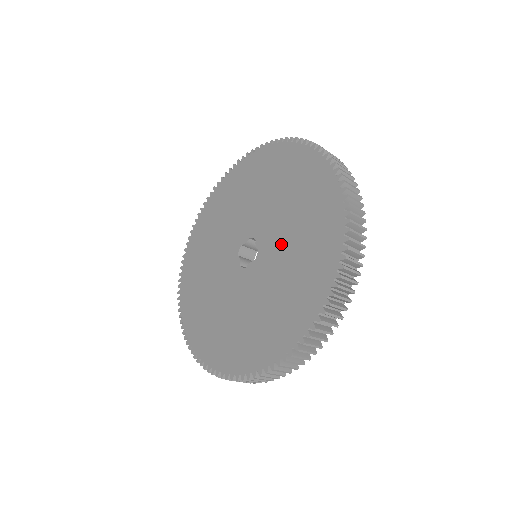
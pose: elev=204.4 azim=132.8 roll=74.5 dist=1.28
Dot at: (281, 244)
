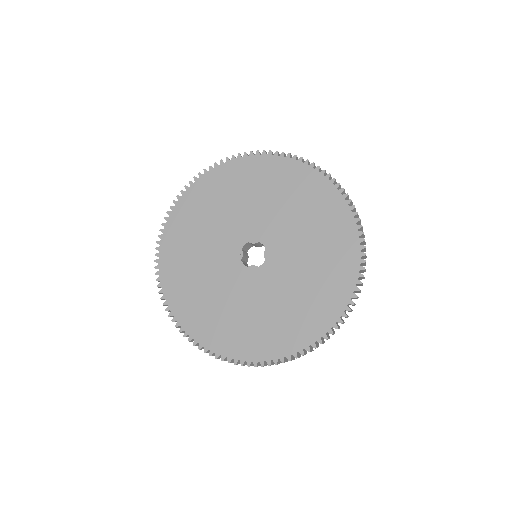
Dot at: (290, 272)
